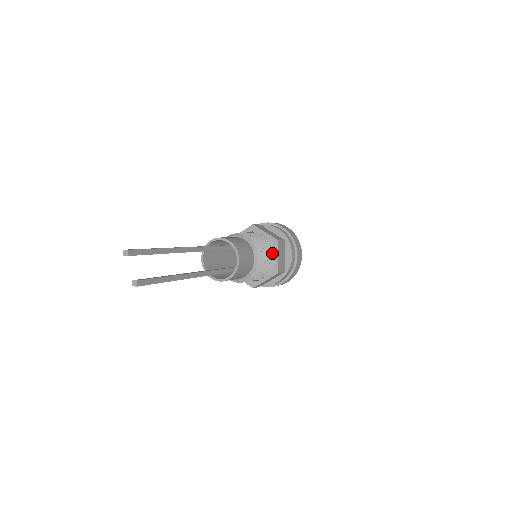
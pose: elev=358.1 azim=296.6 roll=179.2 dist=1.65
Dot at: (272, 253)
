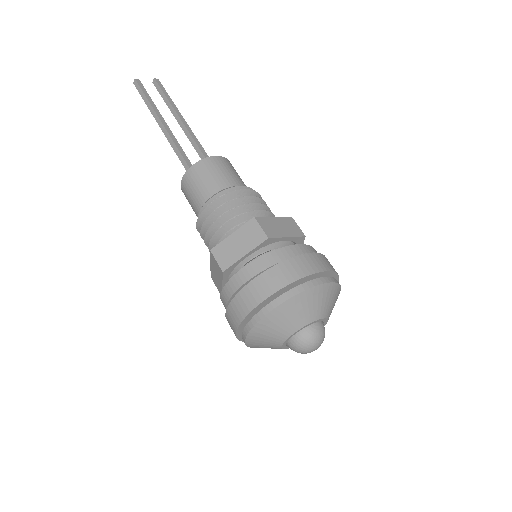
Dot at: occluded
